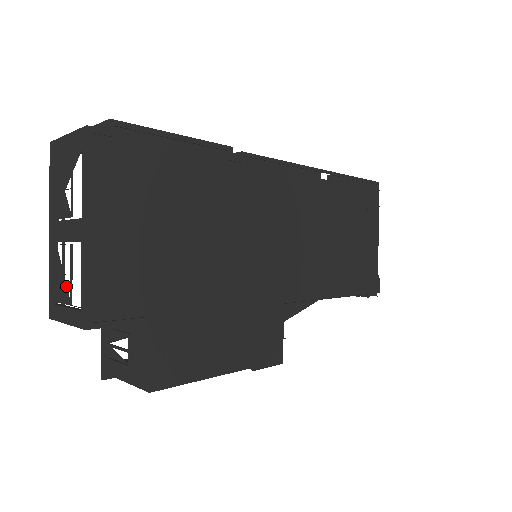
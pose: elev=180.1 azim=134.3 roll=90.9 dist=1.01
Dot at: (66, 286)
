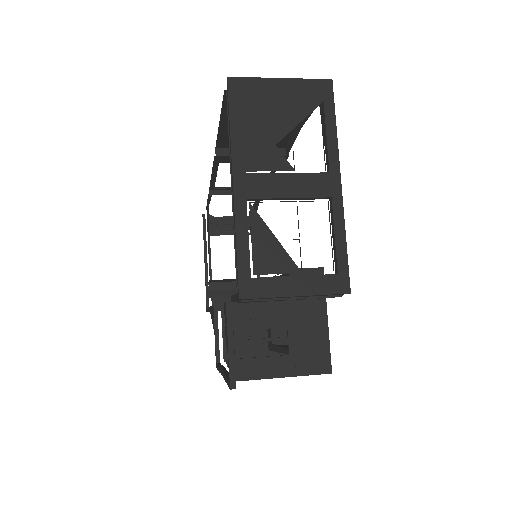
Dot at: (284, 252)
